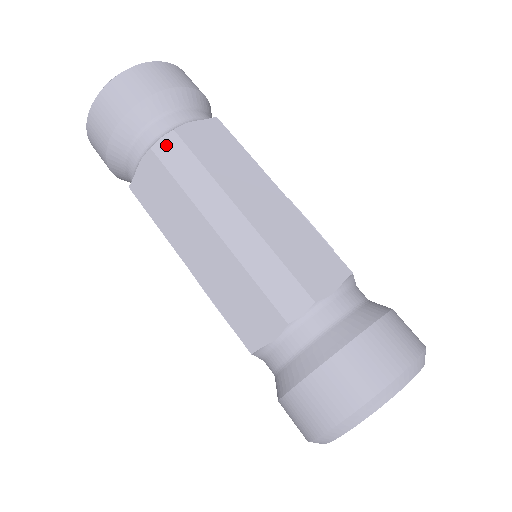
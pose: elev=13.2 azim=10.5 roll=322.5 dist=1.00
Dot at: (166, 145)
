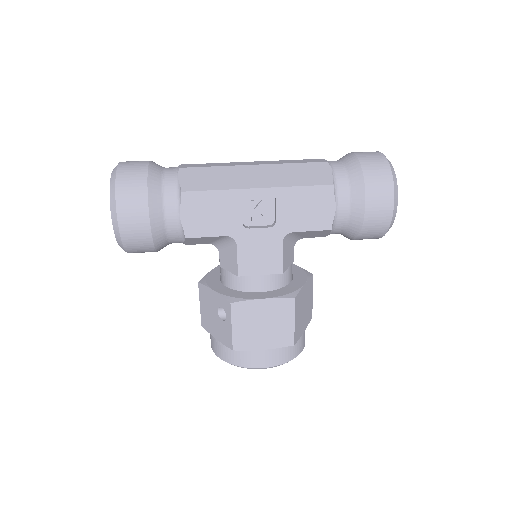
Dot at: (186, 166)
